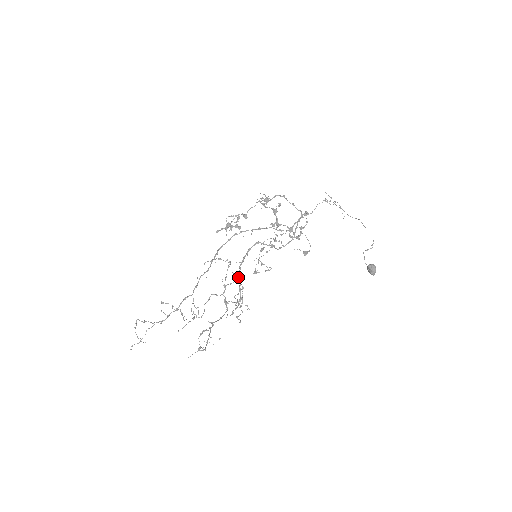
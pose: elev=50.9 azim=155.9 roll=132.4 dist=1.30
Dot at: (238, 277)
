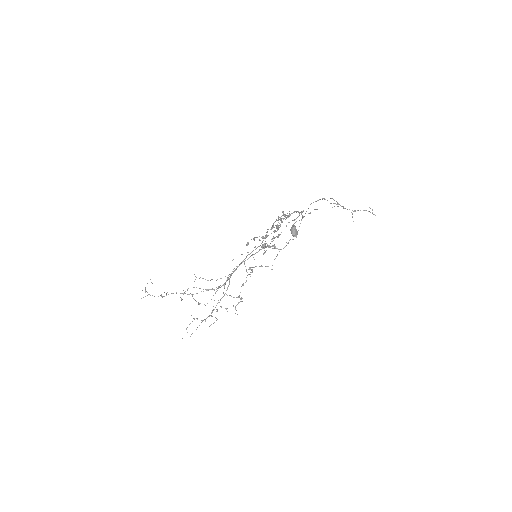
Dot at: (234, 271)
